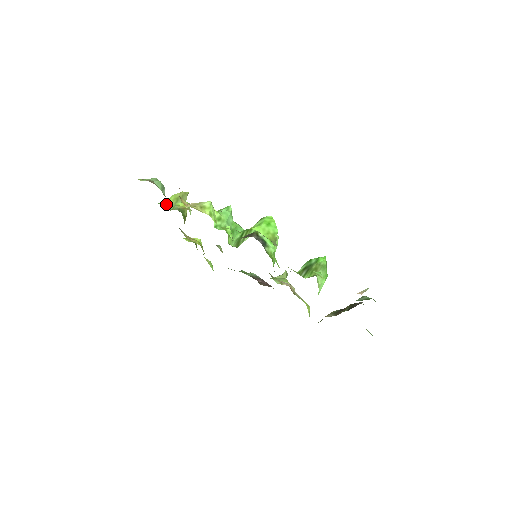
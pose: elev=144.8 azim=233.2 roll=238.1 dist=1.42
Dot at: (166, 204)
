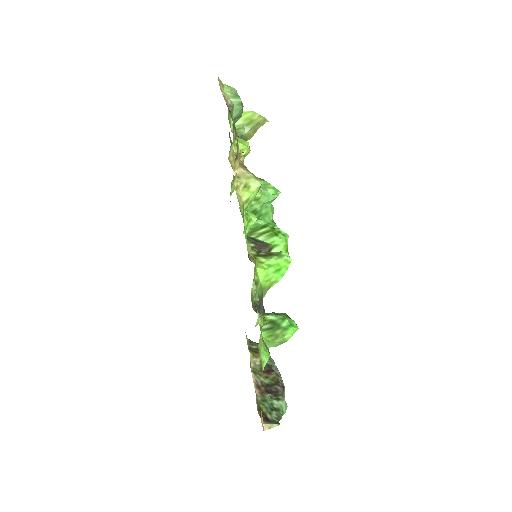
Dot at: occluded
